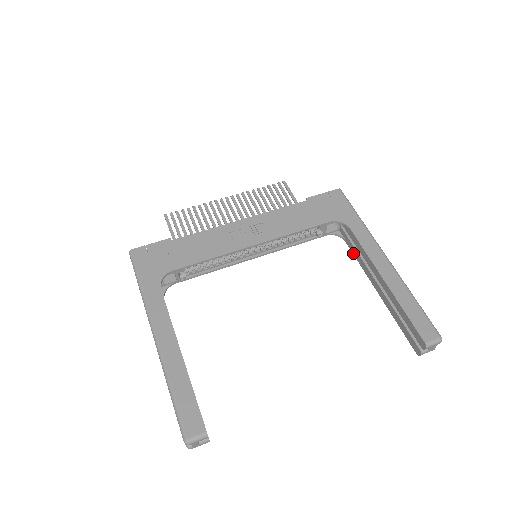
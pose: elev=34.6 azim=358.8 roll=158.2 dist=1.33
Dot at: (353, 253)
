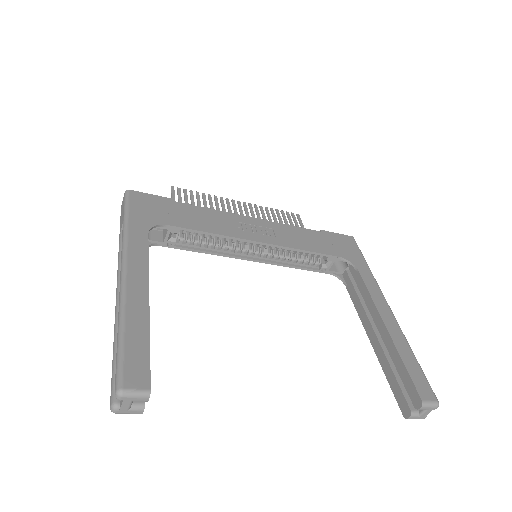
Dot at: (352, 299)
